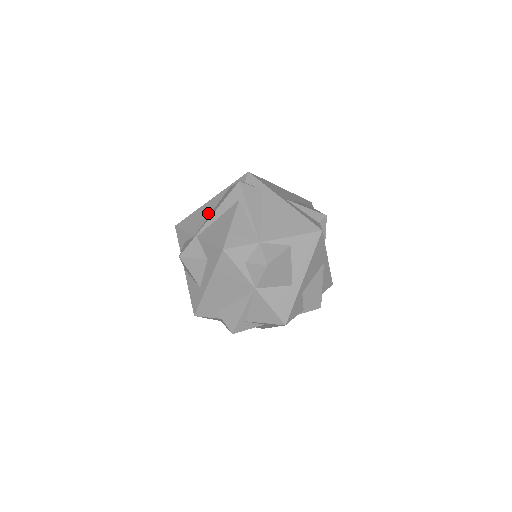
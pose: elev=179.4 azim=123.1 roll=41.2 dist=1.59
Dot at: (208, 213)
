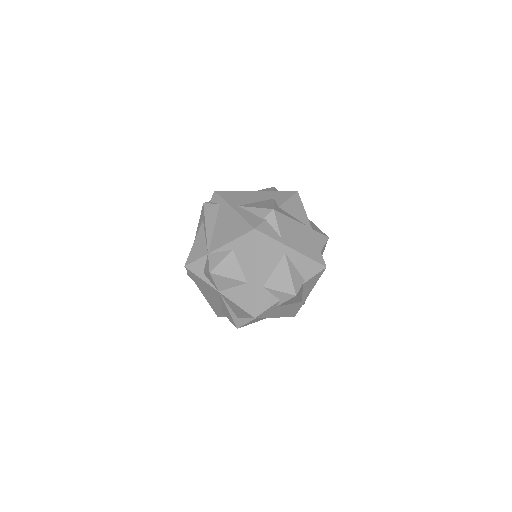
Dot at: occluded
